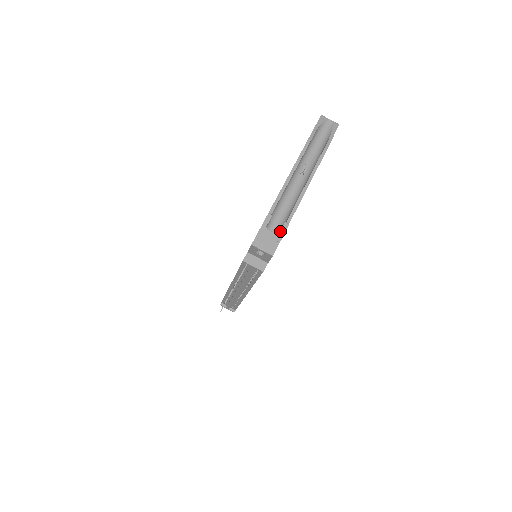
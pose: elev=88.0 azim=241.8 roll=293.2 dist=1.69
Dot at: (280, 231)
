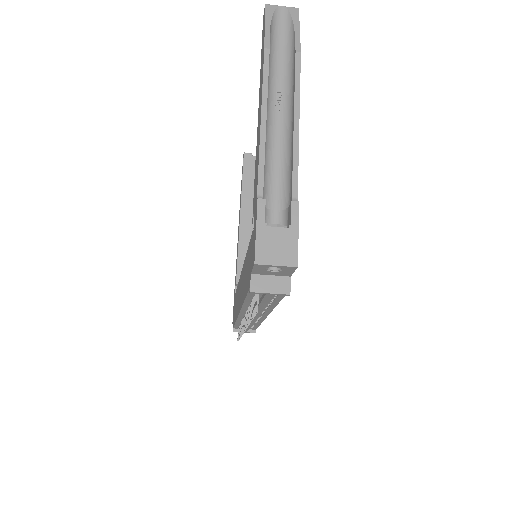
Dot at: (290, 219)
